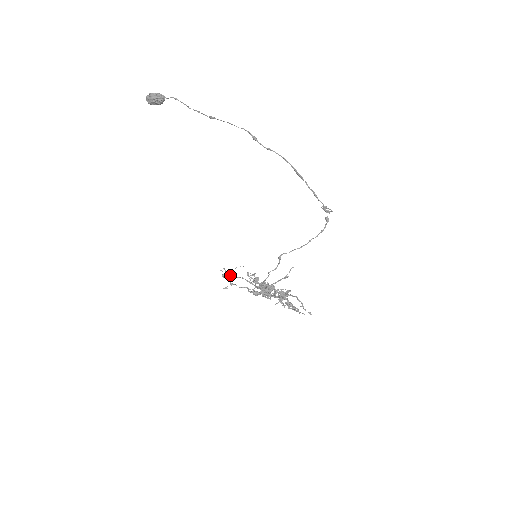
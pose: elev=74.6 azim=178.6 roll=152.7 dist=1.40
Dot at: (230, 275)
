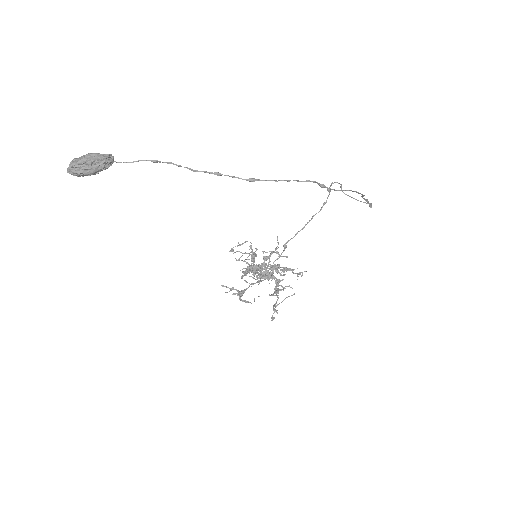
Dot at: occluded
